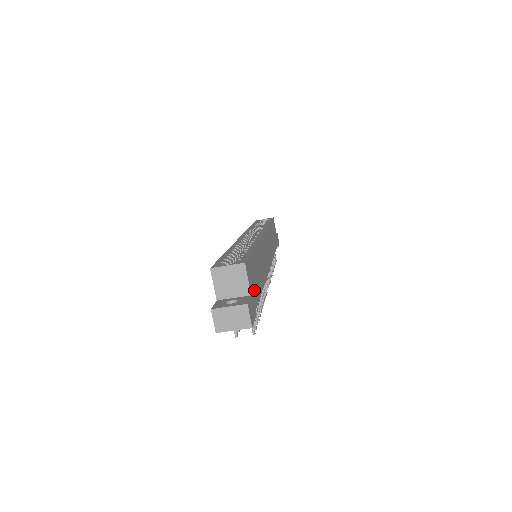
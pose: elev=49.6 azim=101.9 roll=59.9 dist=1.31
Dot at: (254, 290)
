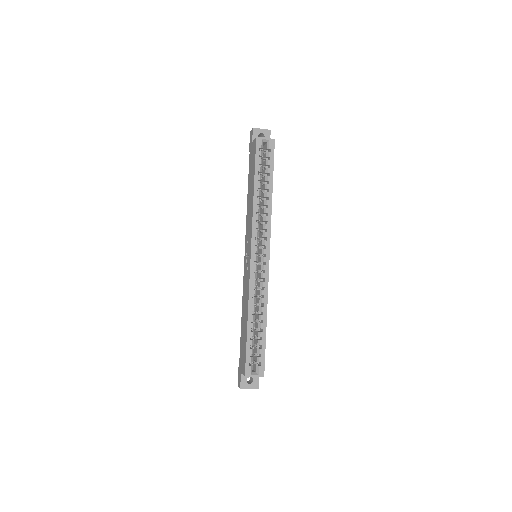
Dot at: occluded
